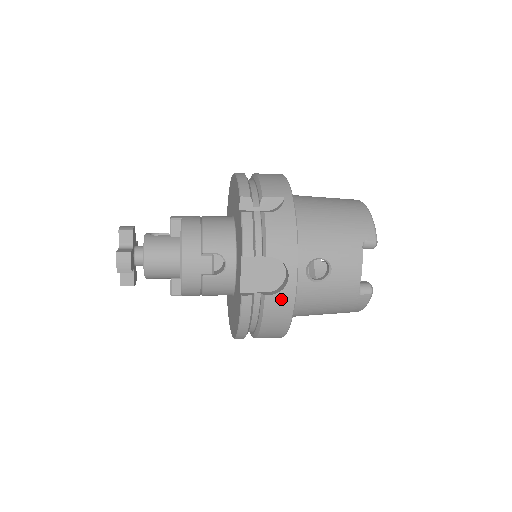
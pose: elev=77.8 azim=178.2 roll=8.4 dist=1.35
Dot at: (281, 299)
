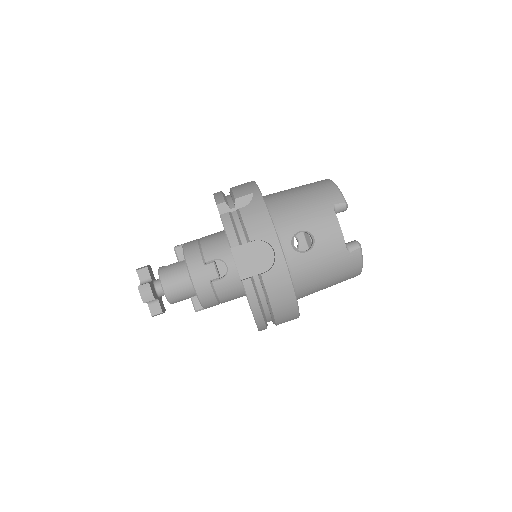
Dot at: (276, 273)
